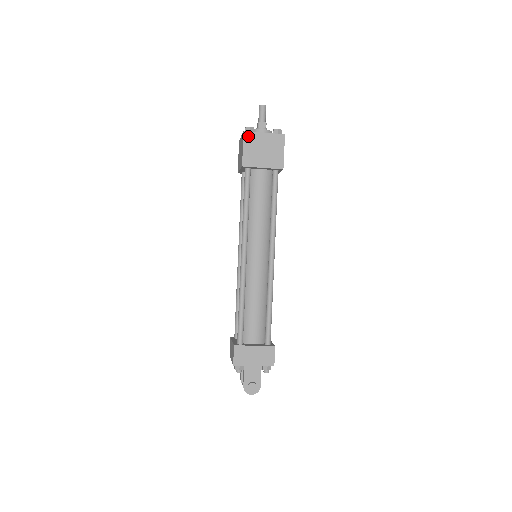
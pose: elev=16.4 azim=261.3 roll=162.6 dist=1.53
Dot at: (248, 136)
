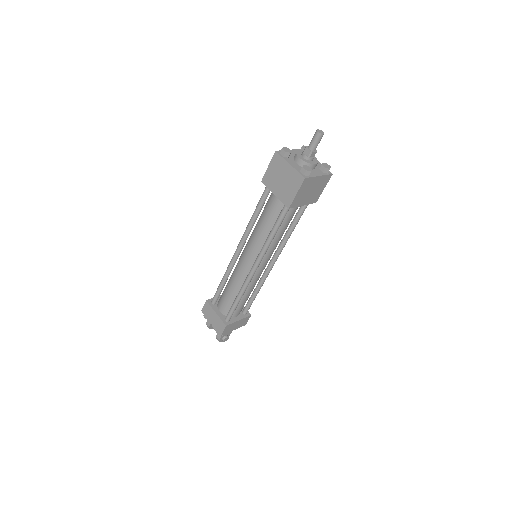
Dot at: (306, 182)
